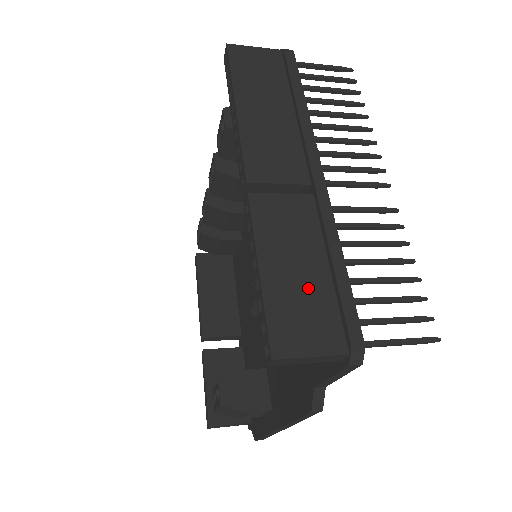
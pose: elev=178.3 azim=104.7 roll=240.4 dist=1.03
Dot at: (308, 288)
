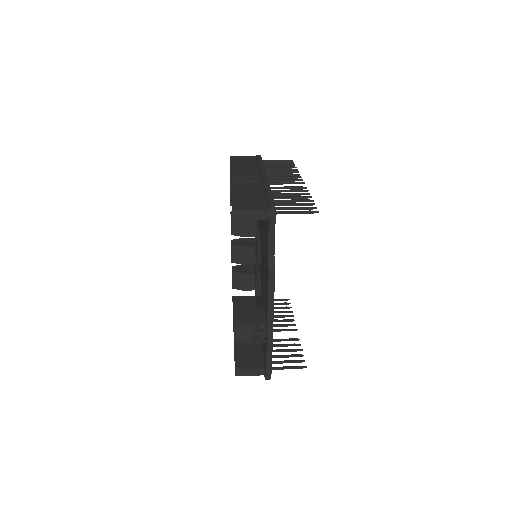
Dot at: (253, 198)
